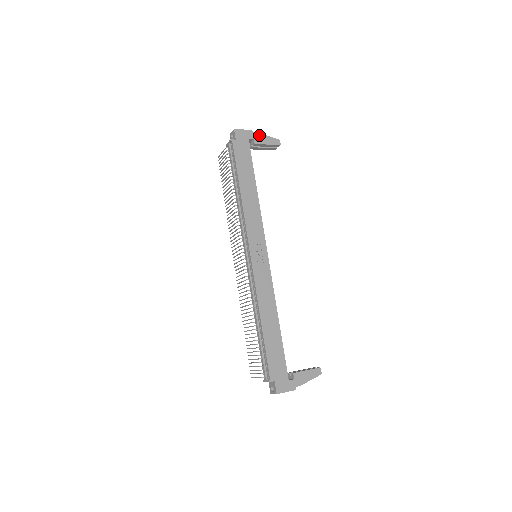
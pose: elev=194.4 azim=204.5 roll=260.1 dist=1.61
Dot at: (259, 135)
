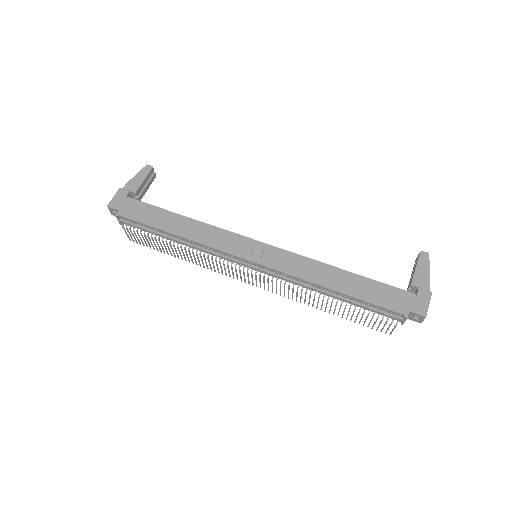
Dot at: (129, 183)
